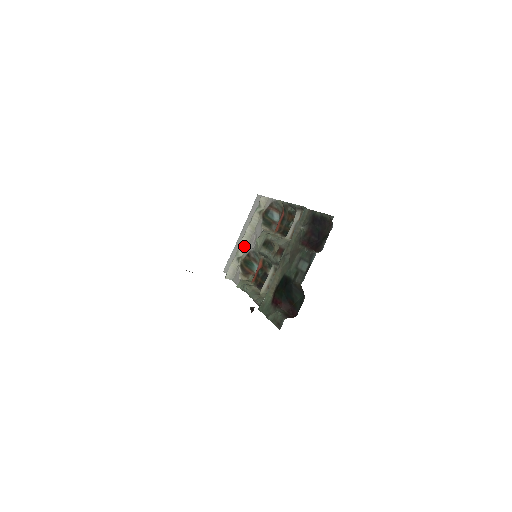
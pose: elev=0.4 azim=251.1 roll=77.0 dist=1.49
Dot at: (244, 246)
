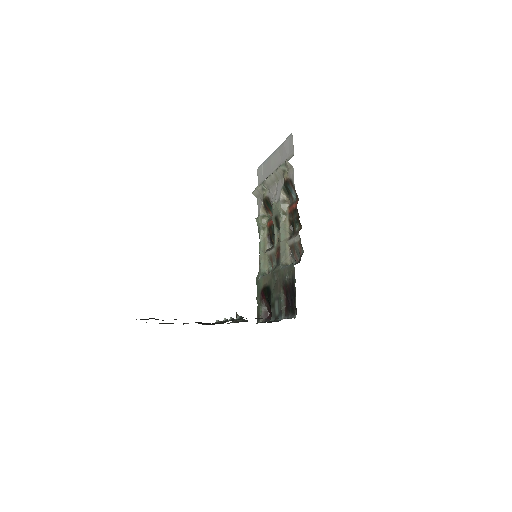
Dot at: (268, 185)
